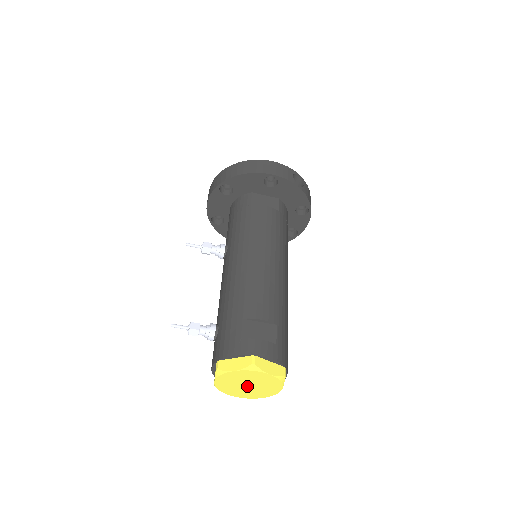
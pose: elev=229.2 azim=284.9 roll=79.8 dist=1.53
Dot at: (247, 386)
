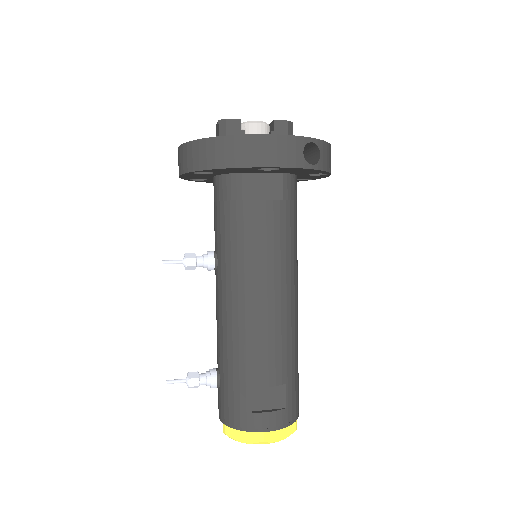
Dot at: occluded
